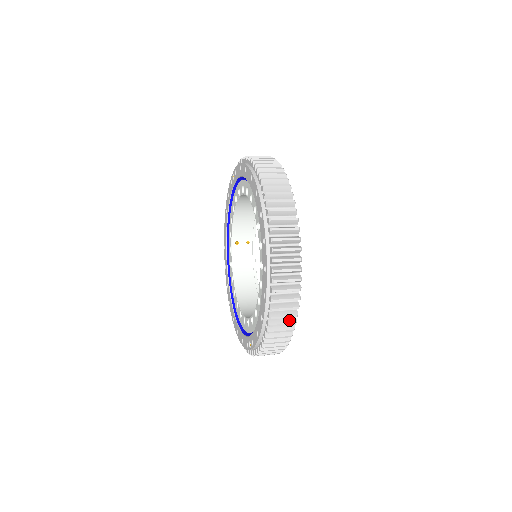
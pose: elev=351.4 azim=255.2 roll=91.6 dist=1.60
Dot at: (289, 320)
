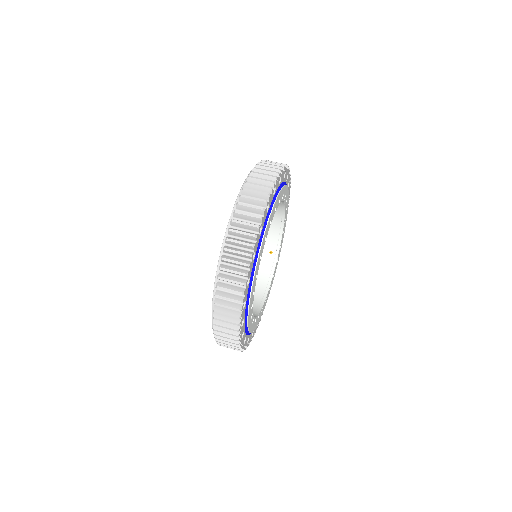
Dot at: (235, 305)
